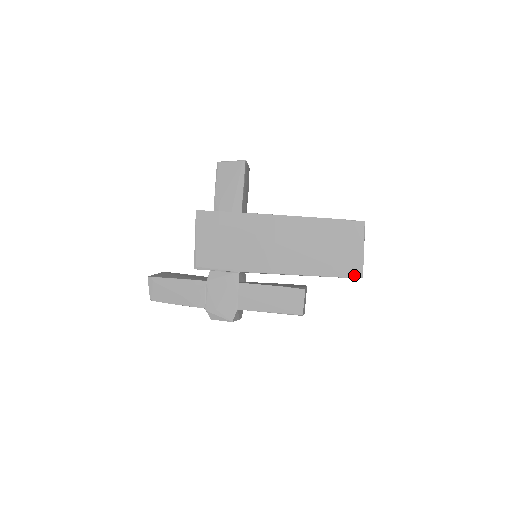
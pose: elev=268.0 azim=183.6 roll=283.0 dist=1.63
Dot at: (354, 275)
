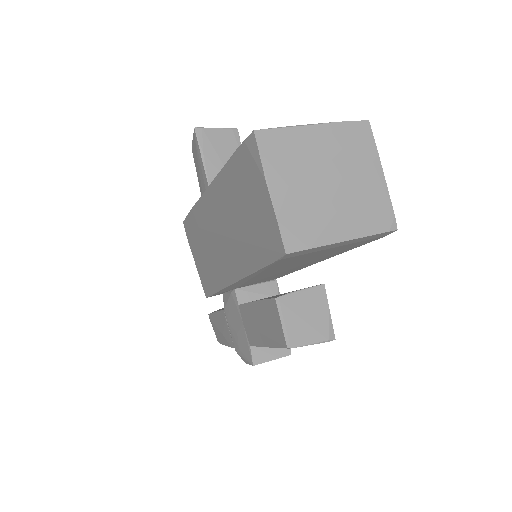
Dot at: (277, 252)
